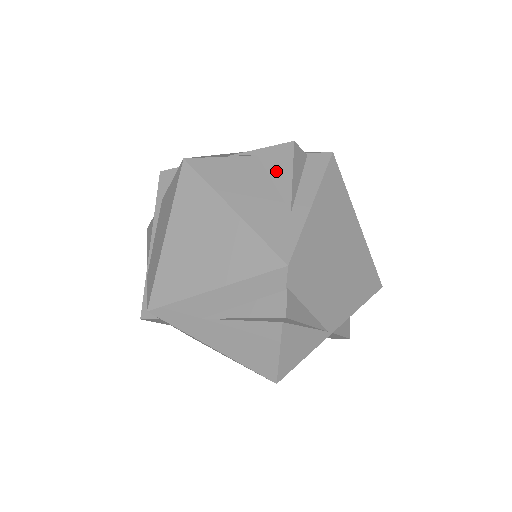
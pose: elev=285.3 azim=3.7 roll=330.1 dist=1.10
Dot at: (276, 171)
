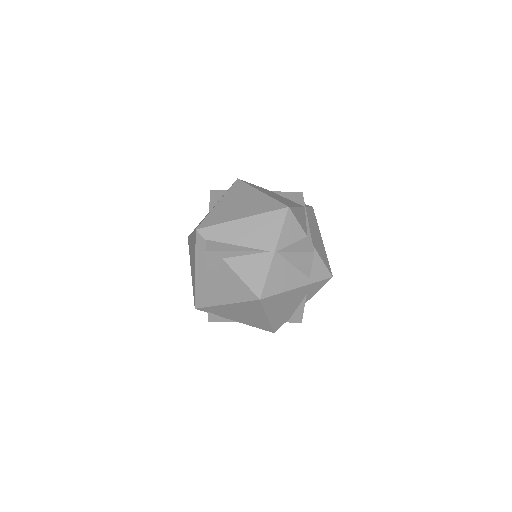
Dot at: occluded
